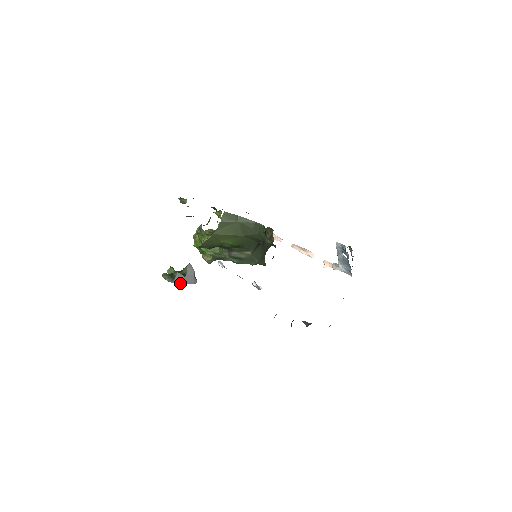
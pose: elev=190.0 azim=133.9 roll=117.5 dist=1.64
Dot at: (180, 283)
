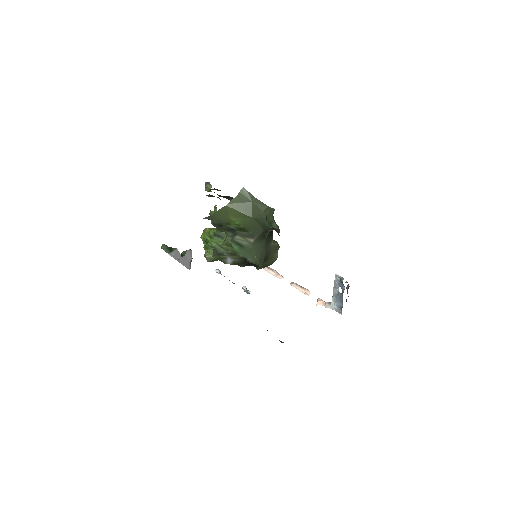
Dot at: (175, 258)
